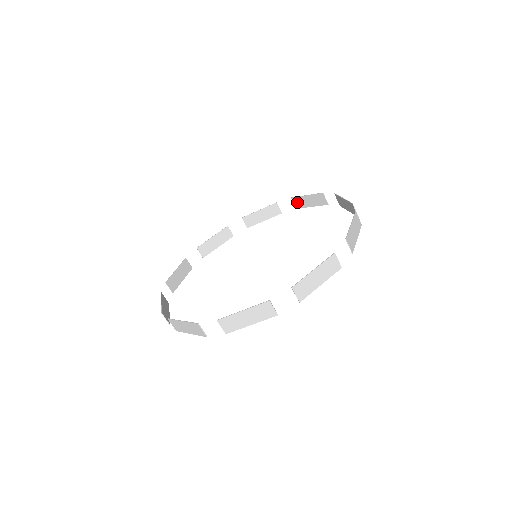
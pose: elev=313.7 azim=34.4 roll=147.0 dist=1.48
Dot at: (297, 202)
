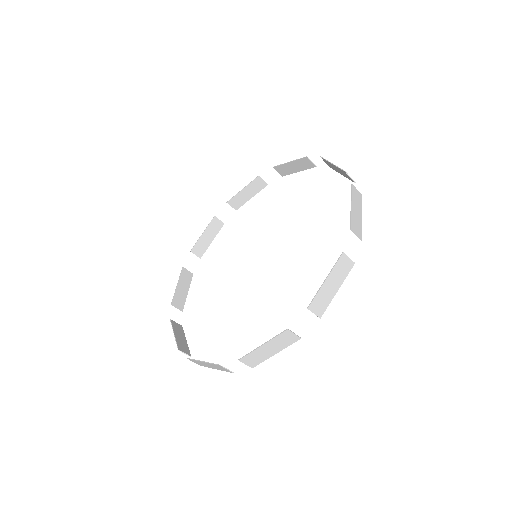
Dot at: (235, 203)
